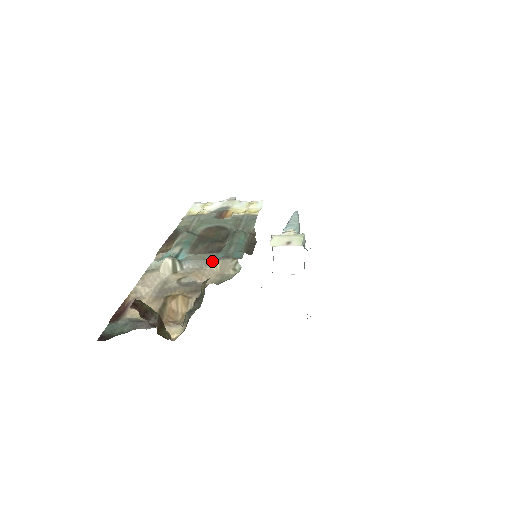
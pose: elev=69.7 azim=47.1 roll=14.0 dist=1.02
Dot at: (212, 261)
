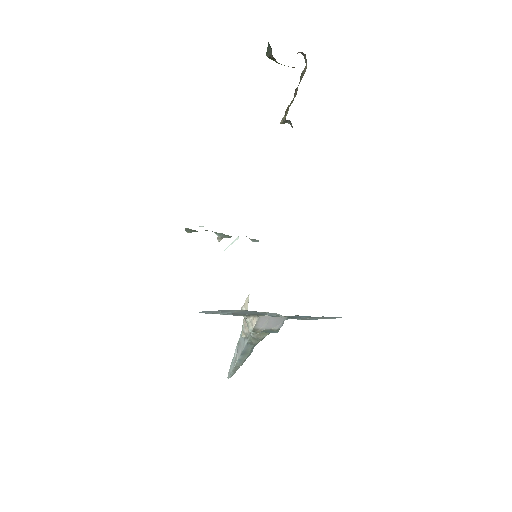
Dot at: occluded
